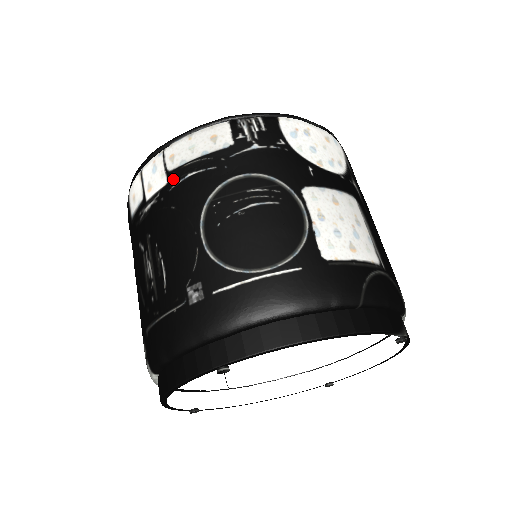
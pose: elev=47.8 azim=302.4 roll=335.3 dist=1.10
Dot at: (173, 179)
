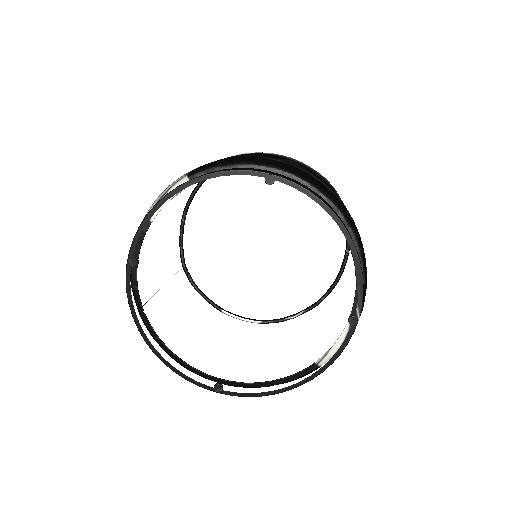
Dot at: (280, 155)
